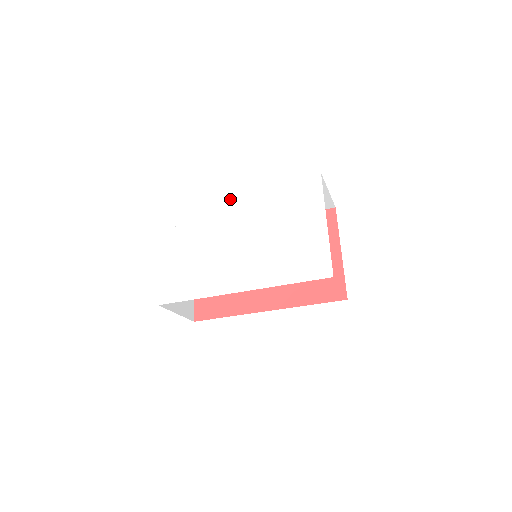
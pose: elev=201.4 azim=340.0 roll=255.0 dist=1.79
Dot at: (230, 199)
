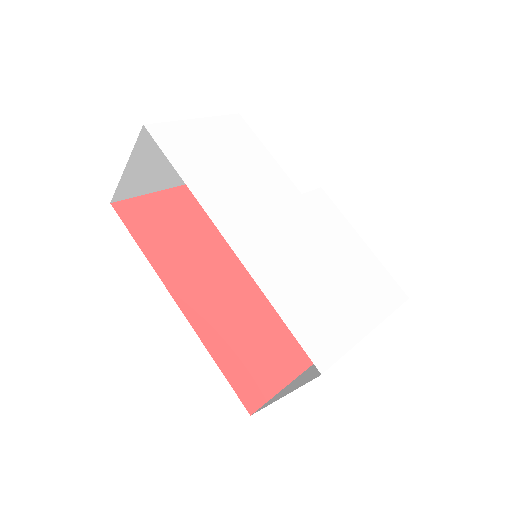
Dot at: (320, 193)
